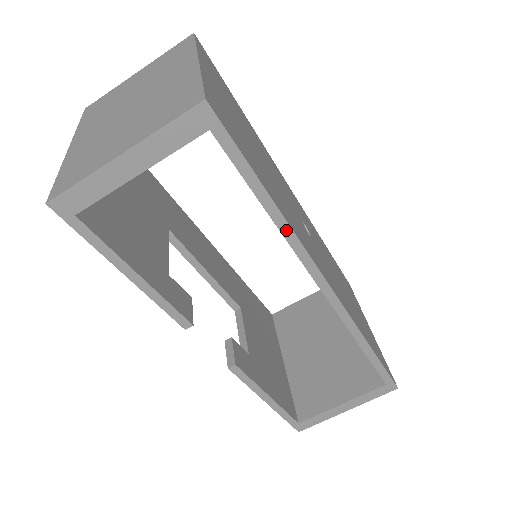
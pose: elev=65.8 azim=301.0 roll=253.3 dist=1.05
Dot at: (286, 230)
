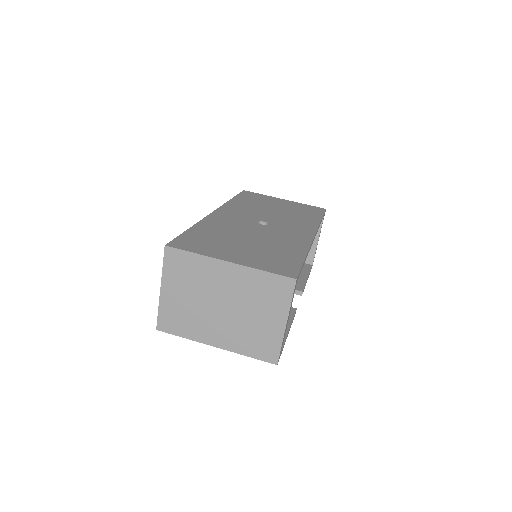
Dot at: occluded
